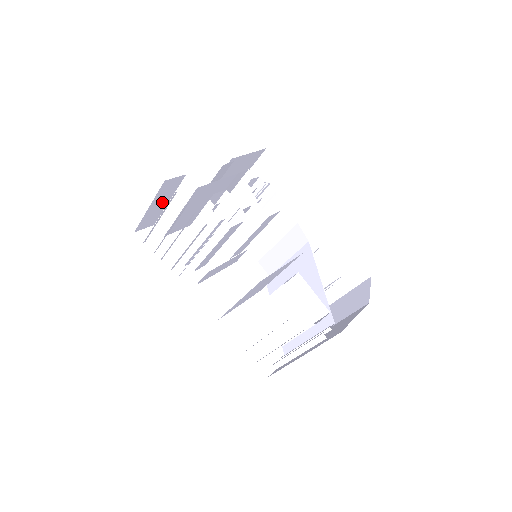
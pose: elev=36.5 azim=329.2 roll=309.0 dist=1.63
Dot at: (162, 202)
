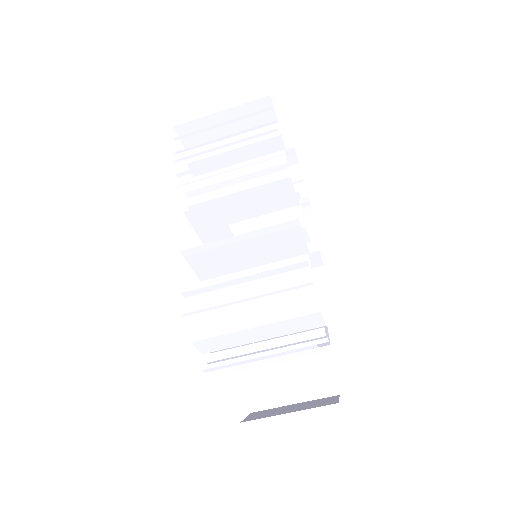
Dot at: (230, 126)
